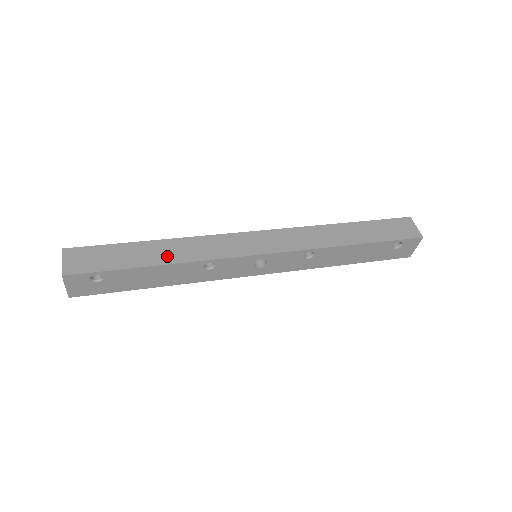
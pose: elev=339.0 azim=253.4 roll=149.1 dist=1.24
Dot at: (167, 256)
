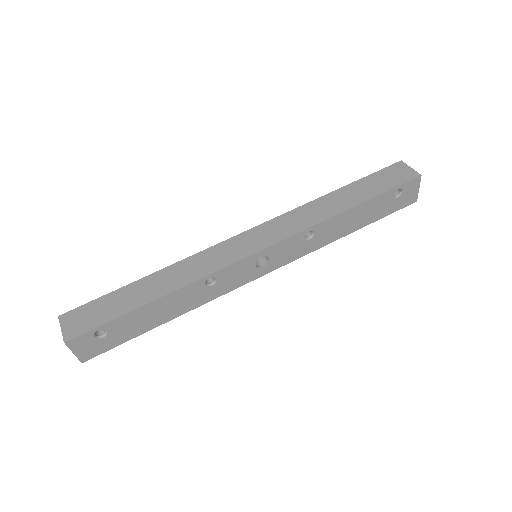
Dot at: (164, 287)
